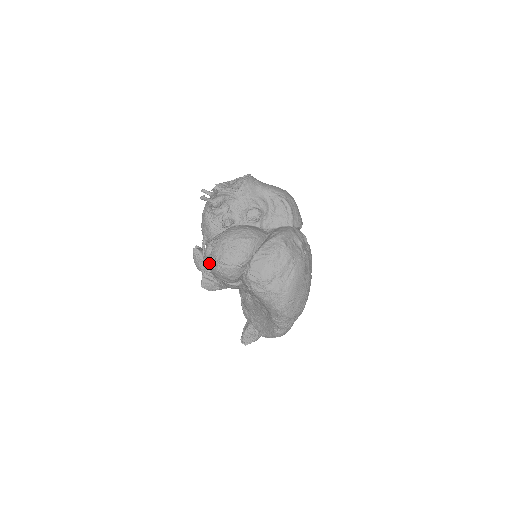
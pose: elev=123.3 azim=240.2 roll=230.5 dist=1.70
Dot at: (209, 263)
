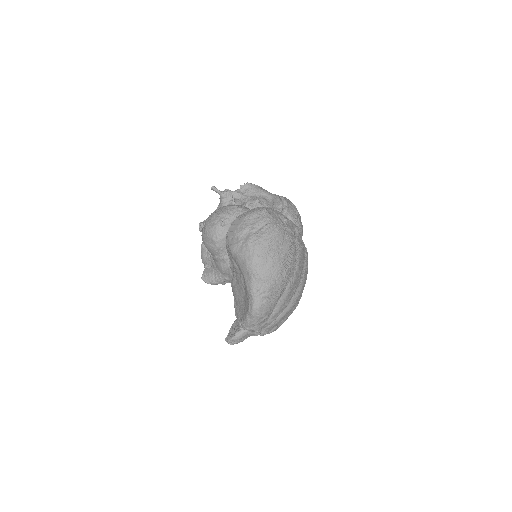
Dot at: (202, 231)
